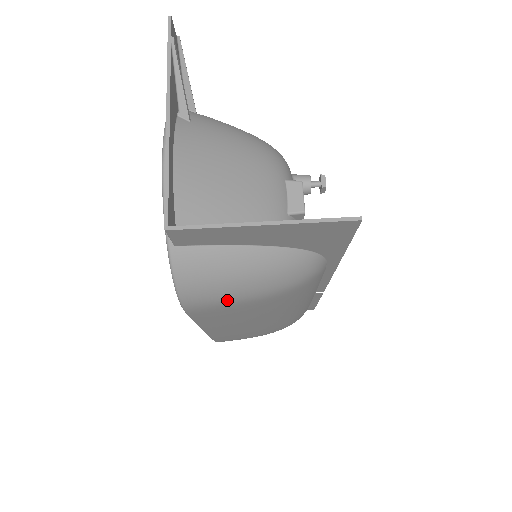
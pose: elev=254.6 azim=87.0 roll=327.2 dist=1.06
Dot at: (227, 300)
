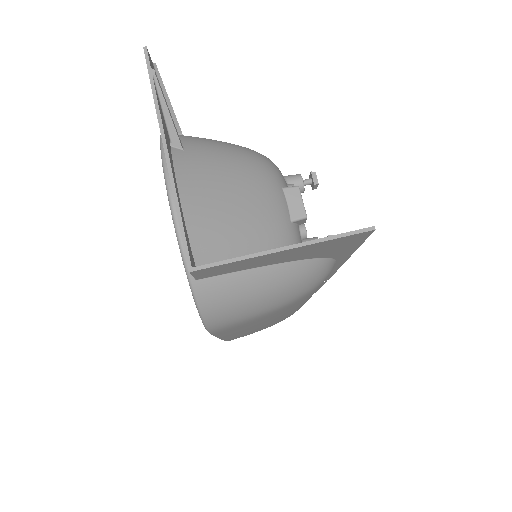
Dot at: (250, 316)
